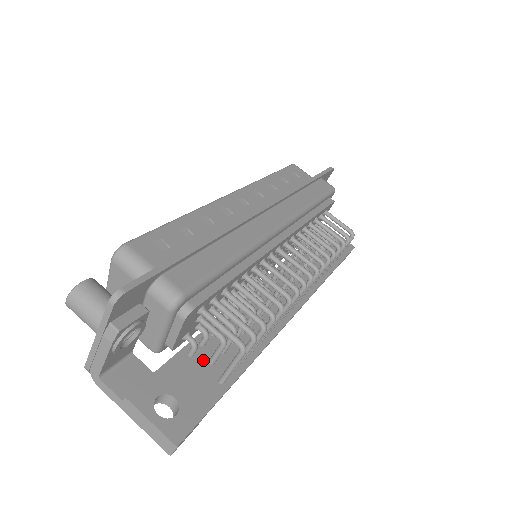
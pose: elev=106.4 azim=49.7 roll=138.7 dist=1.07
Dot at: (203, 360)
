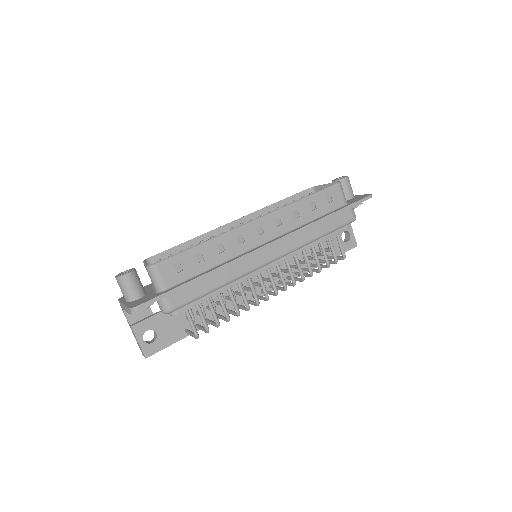
Dot at: (183, 315)
